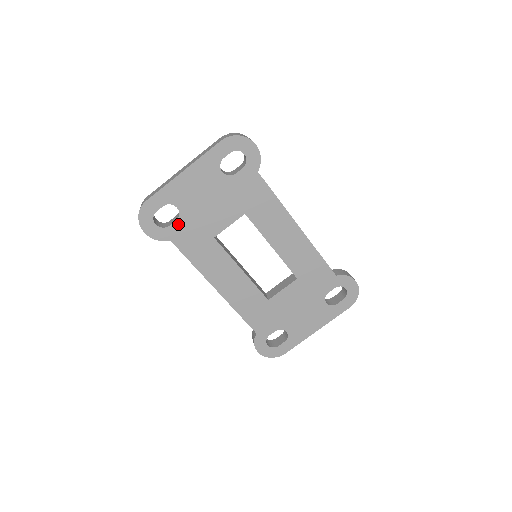
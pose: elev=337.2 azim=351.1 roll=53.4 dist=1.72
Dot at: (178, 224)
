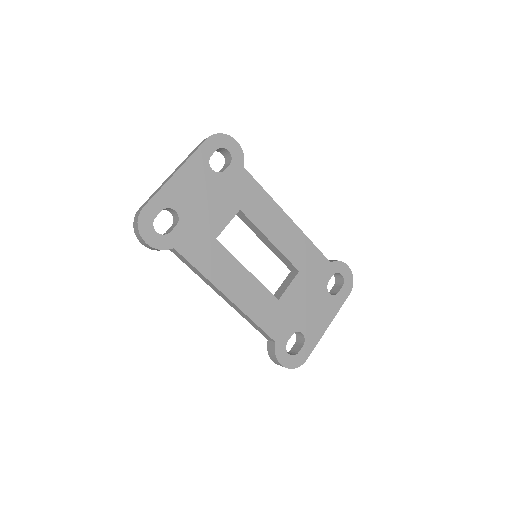
Dot at: (179, 229)
